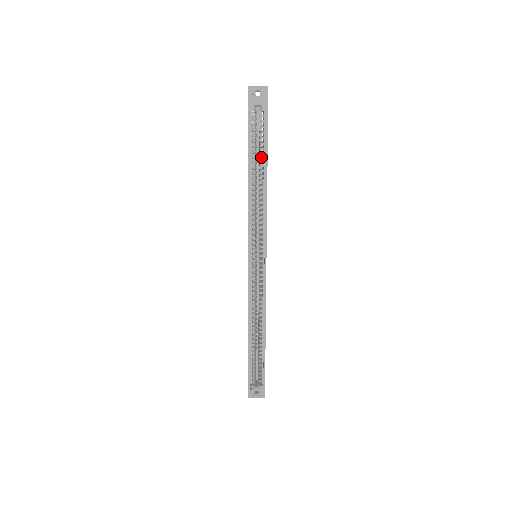
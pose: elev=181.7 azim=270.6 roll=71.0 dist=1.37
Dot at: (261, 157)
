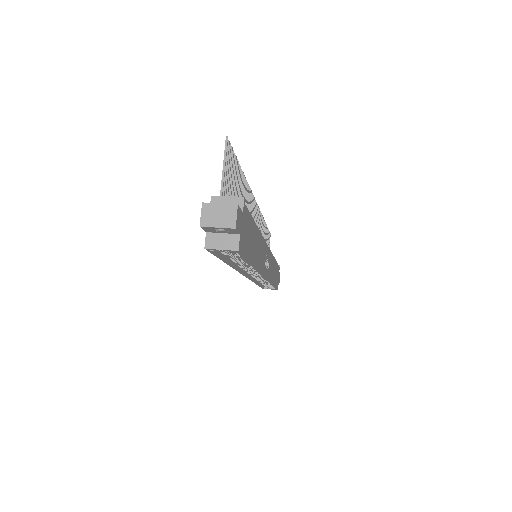
Dot at: occluded
